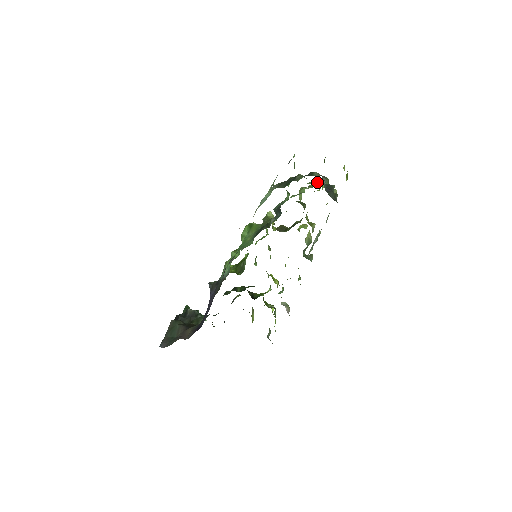
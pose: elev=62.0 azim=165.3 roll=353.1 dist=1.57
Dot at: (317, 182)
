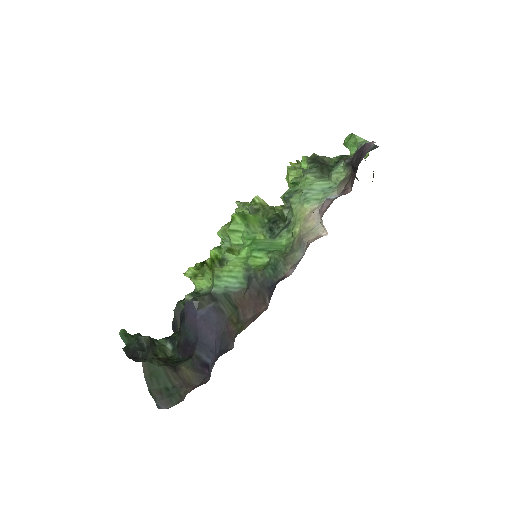
Dot at: occluded
